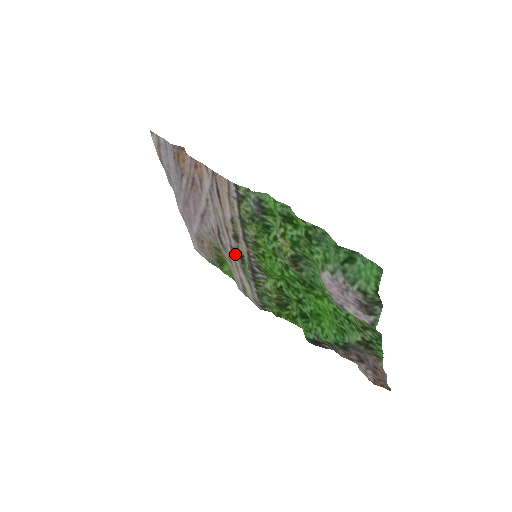
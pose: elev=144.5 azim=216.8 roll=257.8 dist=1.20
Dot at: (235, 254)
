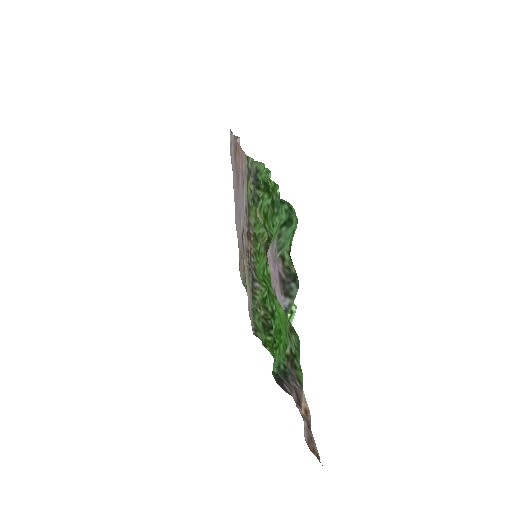
Dot at: (247, 258)
